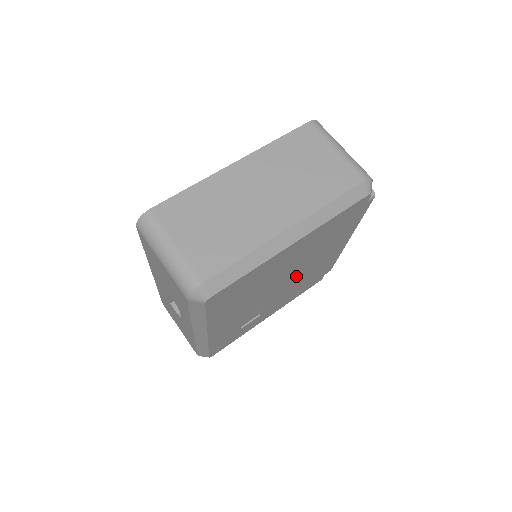
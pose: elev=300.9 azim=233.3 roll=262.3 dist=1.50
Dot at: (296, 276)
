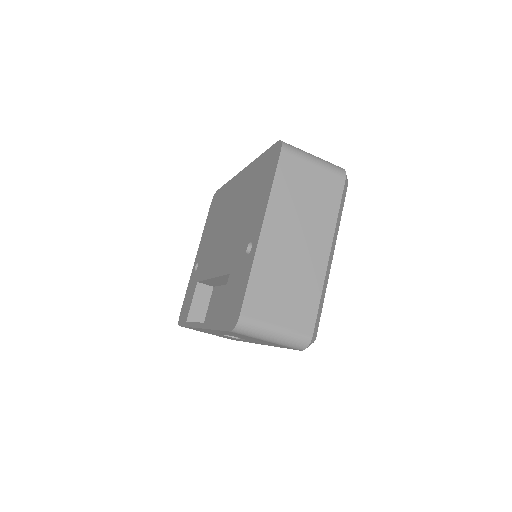
Dot at: occluded
